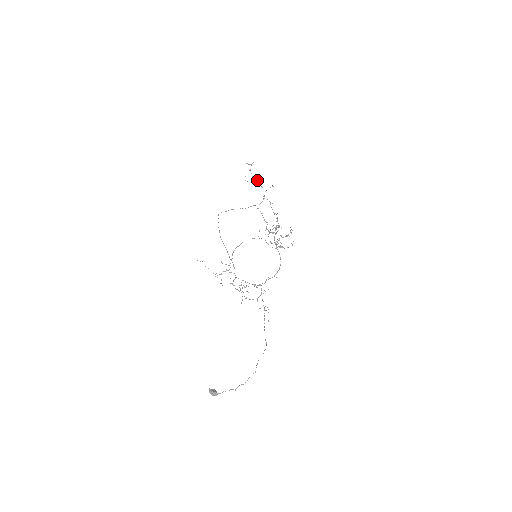
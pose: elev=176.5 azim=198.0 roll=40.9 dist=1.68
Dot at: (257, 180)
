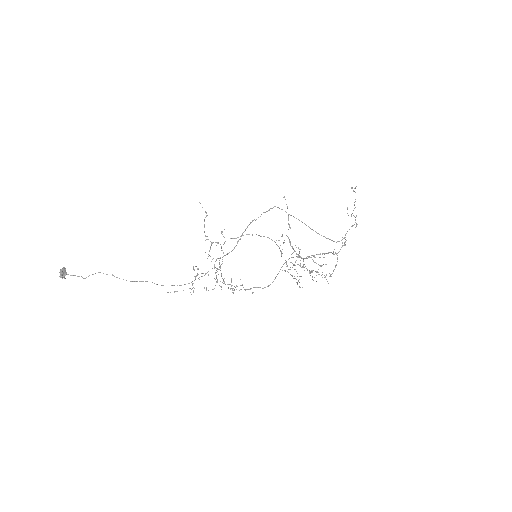
Dot at: (355, 217)
